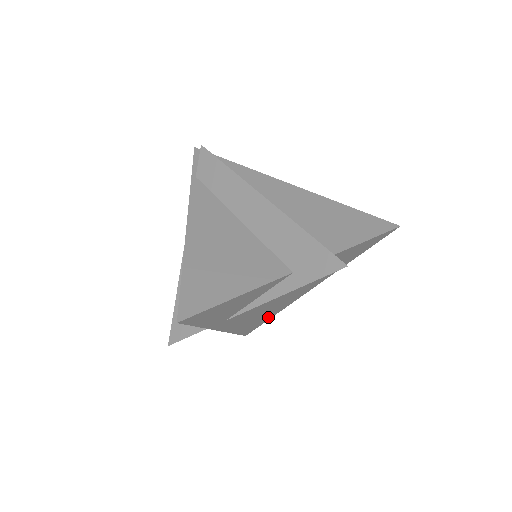
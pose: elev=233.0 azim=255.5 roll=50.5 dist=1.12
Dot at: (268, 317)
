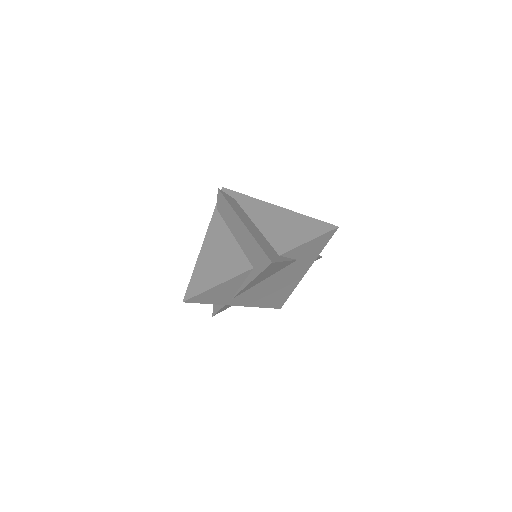
Dot at: (285, 295)
